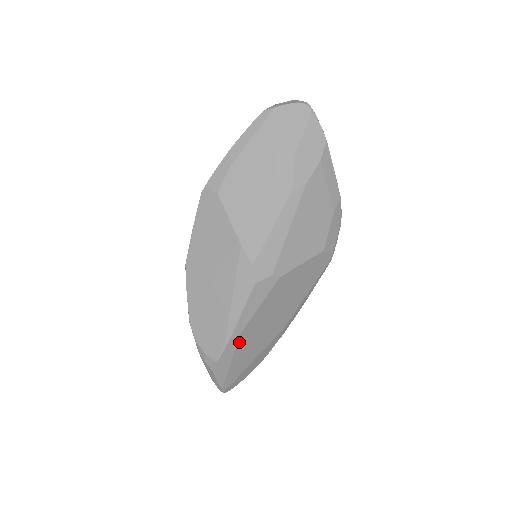
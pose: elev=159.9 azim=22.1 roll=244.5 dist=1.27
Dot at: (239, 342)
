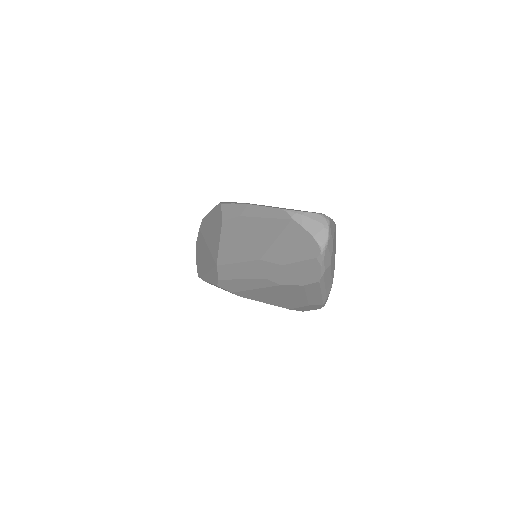
Dot at: occluded
